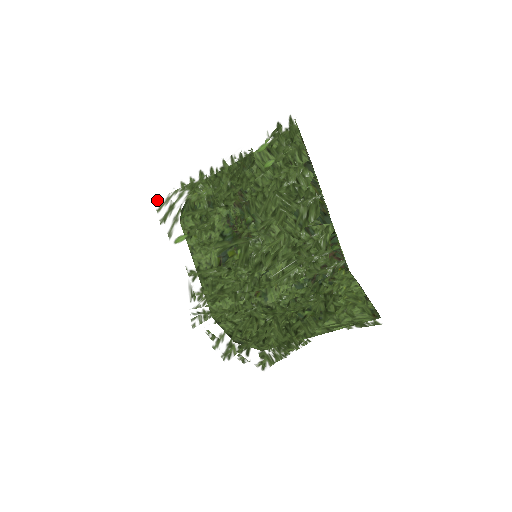
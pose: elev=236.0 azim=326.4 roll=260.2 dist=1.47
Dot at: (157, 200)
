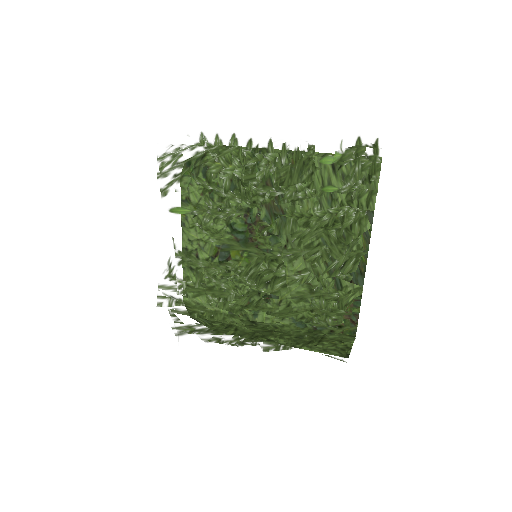
Dot at: (162, 144)
